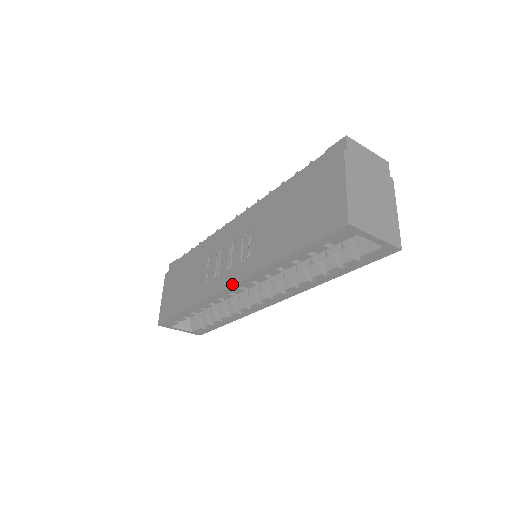
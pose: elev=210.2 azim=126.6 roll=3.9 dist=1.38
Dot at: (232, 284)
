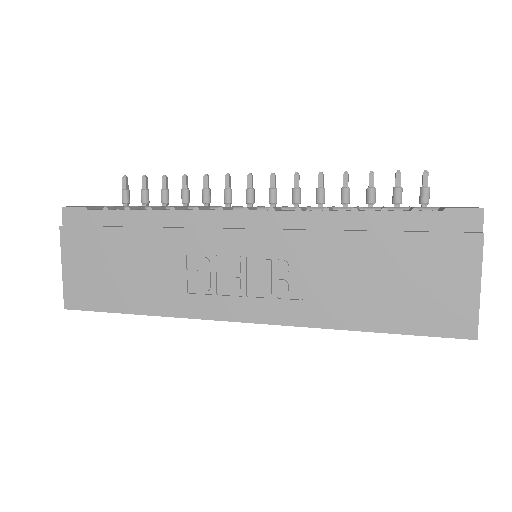
Dot at: (255, 321)
